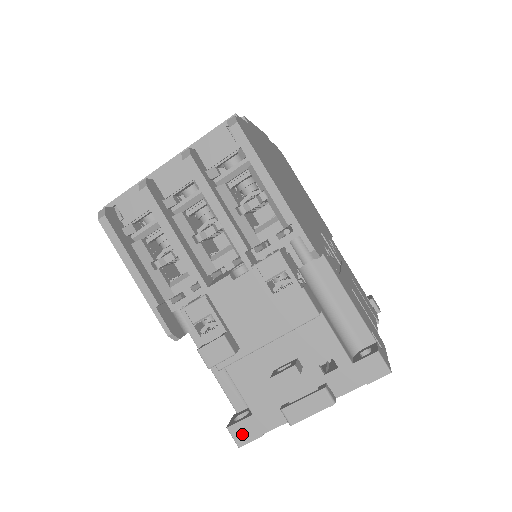
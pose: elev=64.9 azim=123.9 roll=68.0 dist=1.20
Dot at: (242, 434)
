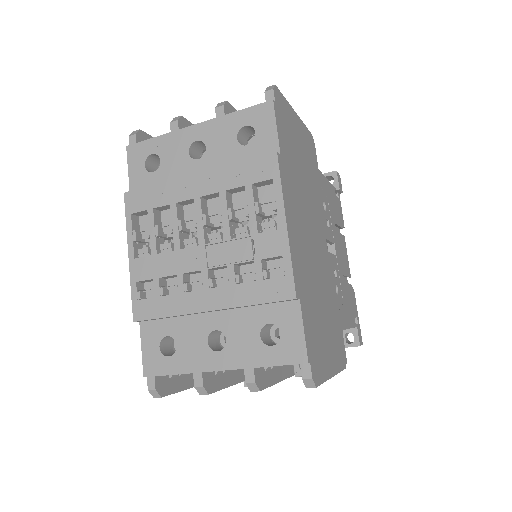
Dot at: occluded
